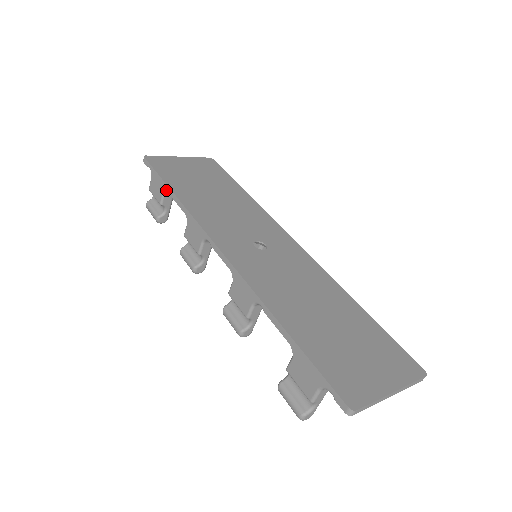
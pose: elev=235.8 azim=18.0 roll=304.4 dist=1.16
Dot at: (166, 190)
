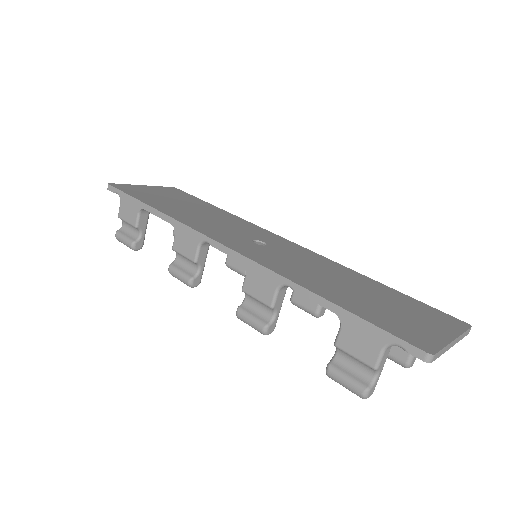
Dot at: (142, 208)
